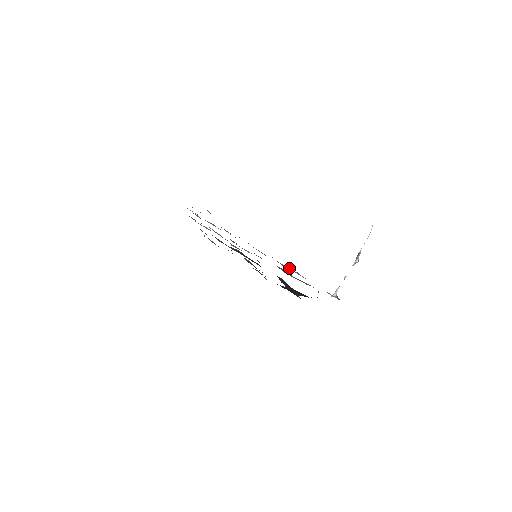
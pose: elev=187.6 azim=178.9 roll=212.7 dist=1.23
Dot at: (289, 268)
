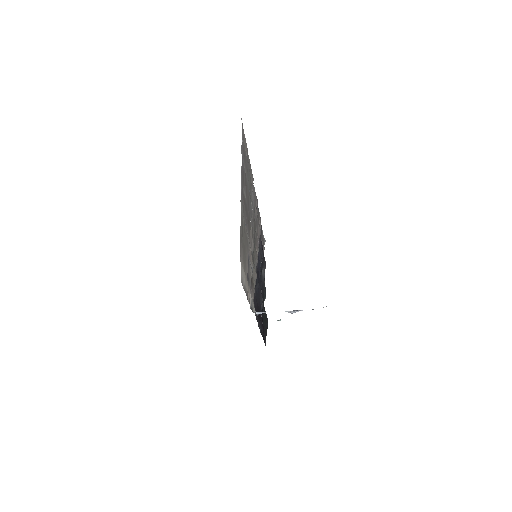
Dot at: (252, 267)
